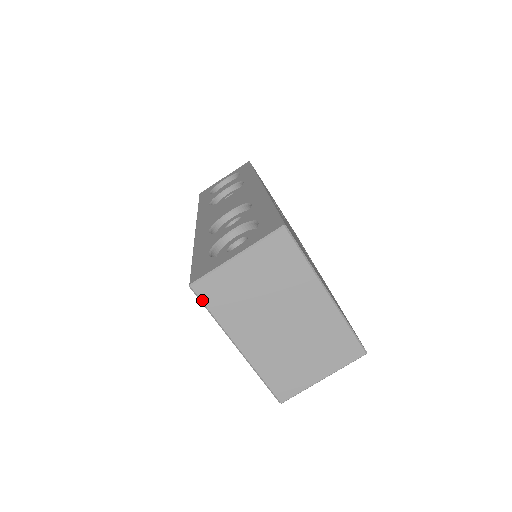
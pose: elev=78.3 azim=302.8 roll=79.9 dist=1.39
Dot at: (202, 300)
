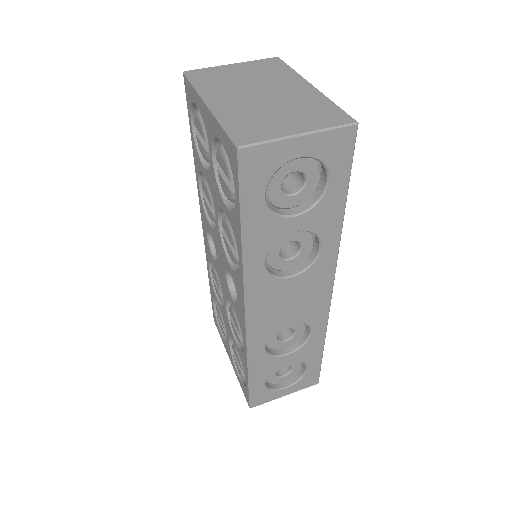
Dot at: (190, 77)
